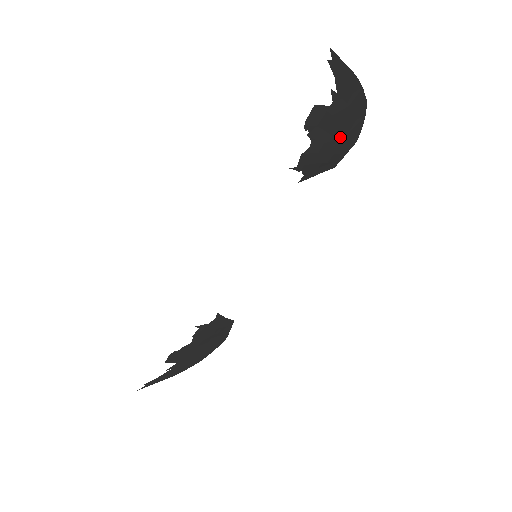
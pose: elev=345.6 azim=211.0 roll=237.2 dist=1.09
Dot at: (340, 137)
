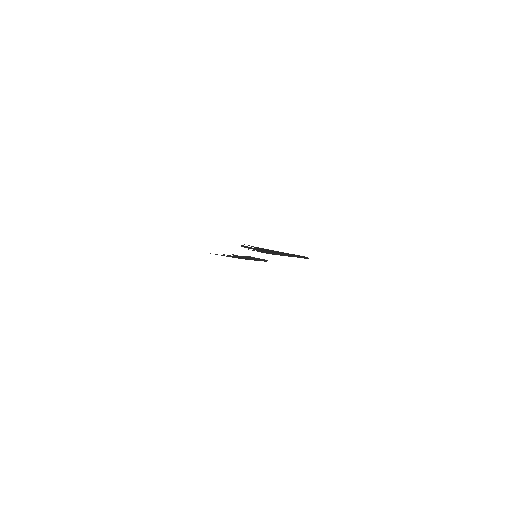
Dot at: (286, 255)
